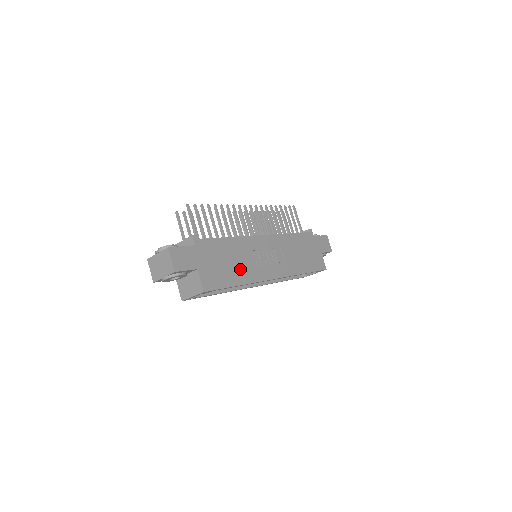
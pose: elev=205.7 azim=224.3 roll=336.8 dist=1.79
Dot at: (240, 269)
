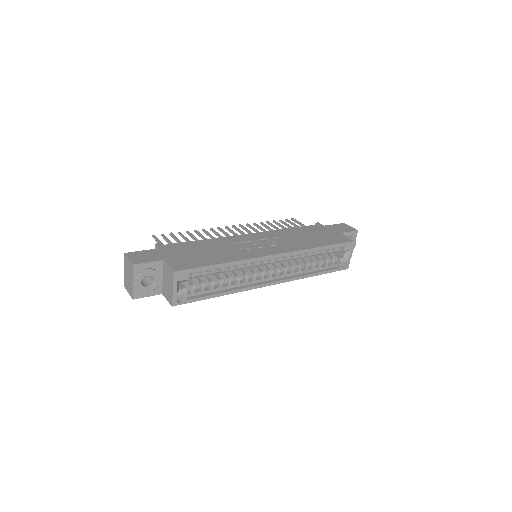
Dot at: (223, 254)
